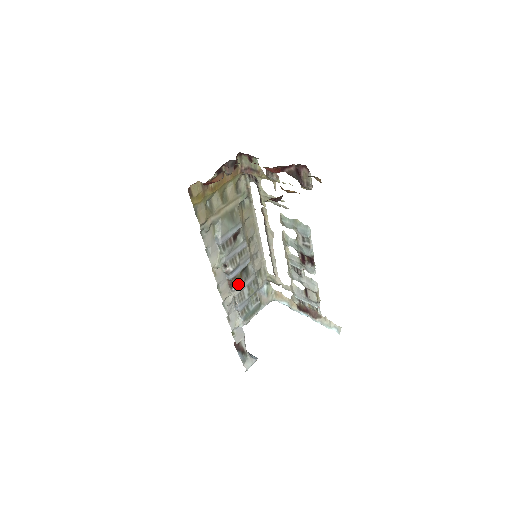
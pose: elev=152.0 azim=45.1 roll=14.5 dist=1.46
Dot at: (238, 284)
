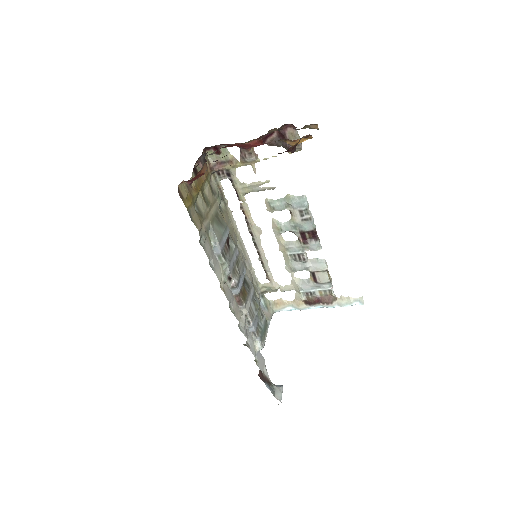
Dot at: (246, 298)
